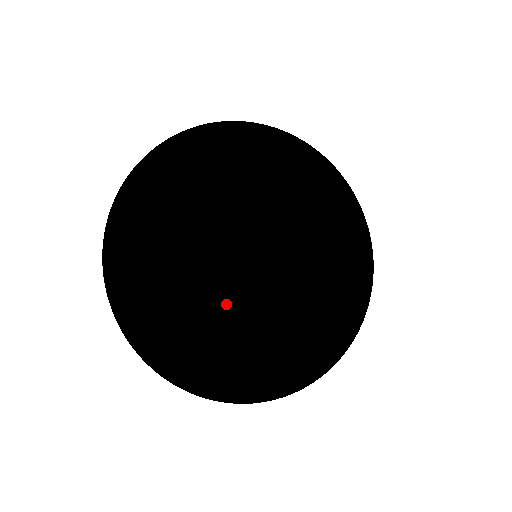
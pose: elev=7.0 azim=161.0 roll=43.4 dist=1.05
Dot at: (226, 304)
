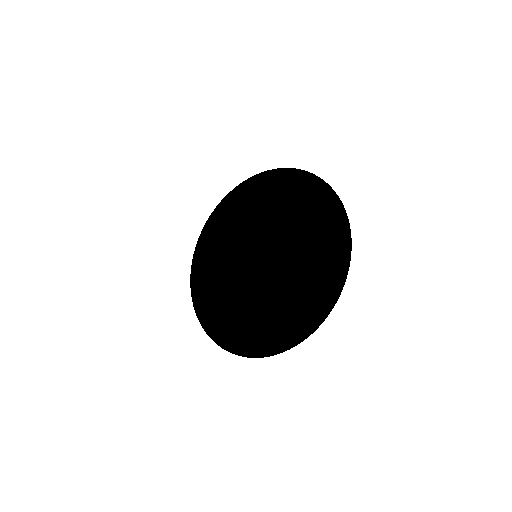
Dot at: (230, 288)
